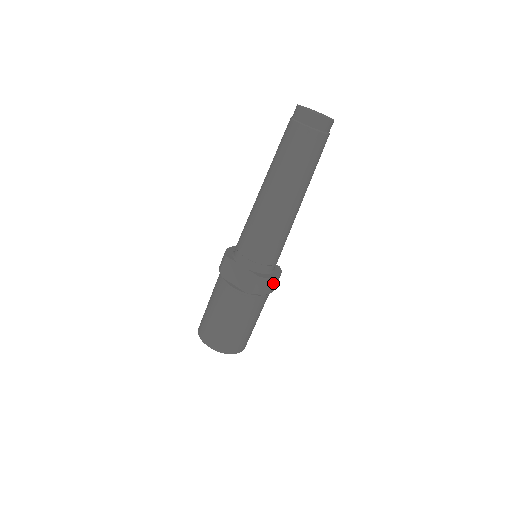
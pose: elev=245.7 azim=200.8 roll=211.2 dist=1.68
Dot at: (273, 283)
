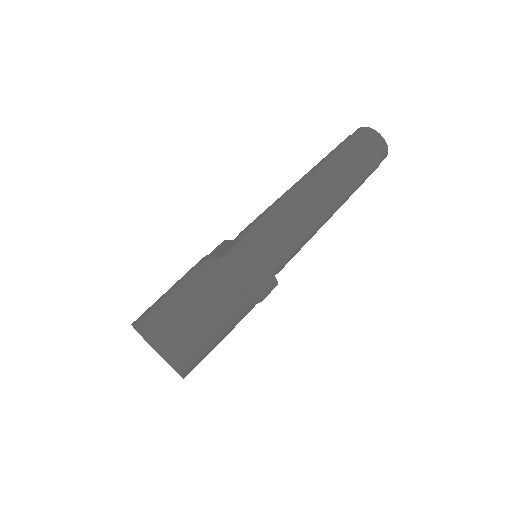
Dot at: (255, 265)
